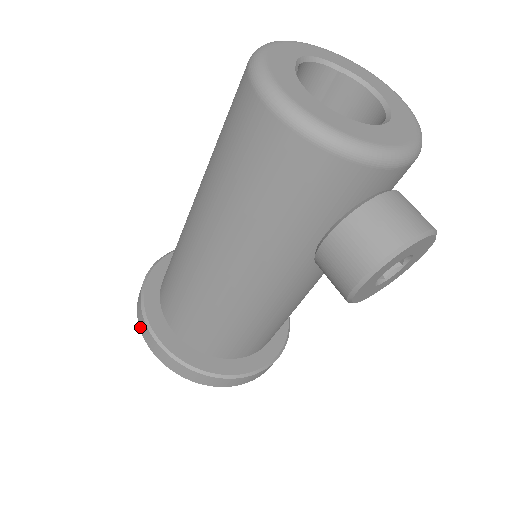
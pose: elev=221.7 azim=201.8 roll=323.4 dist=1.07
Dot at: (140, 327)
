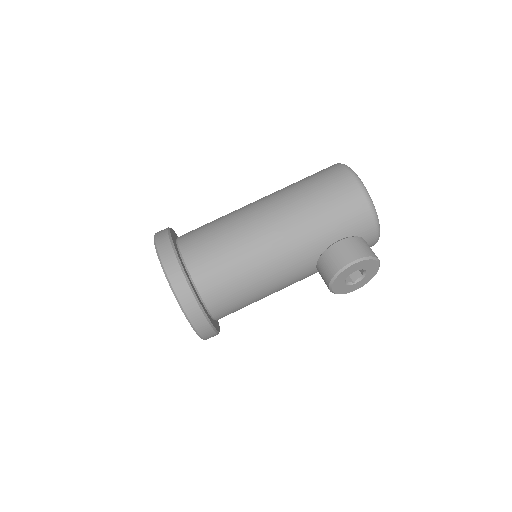
Dot at: (158, 245)
